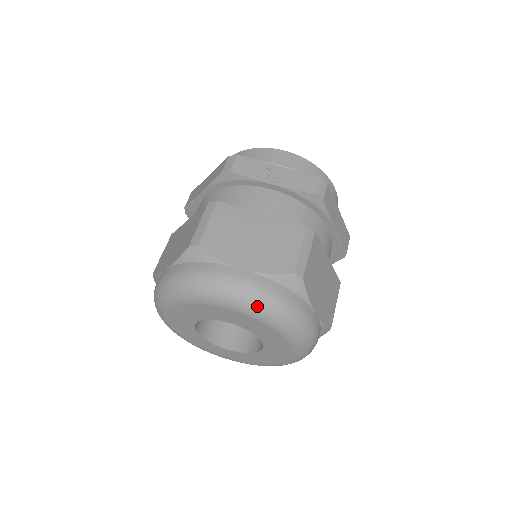
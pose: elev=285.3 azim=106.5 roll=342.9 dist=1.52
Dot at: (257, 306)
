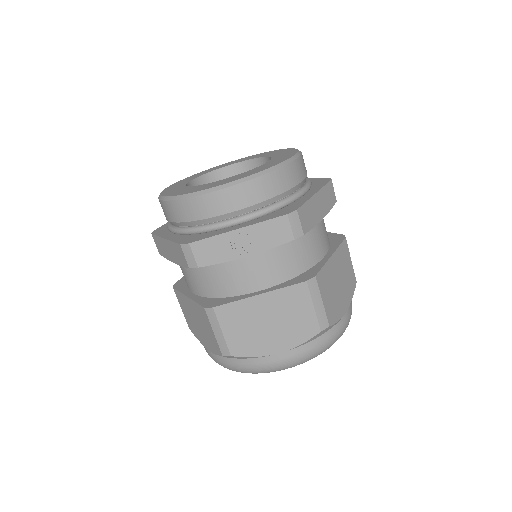
Dot at: occluded
